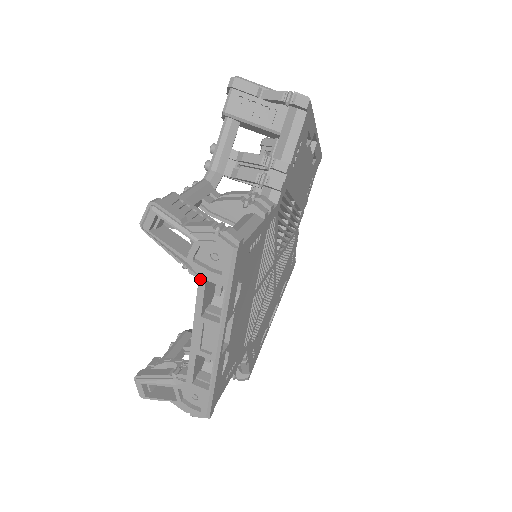
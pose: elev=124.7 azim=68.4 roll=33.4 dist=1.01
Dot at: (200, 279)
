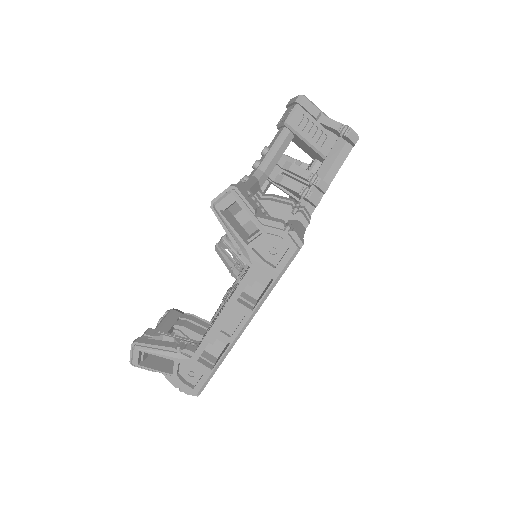
Dot at: (252, 267)
